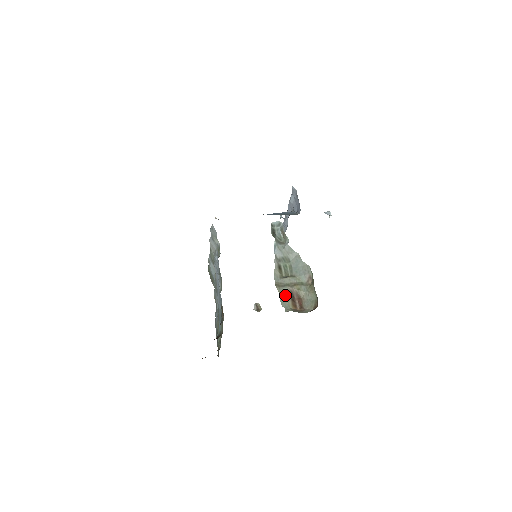
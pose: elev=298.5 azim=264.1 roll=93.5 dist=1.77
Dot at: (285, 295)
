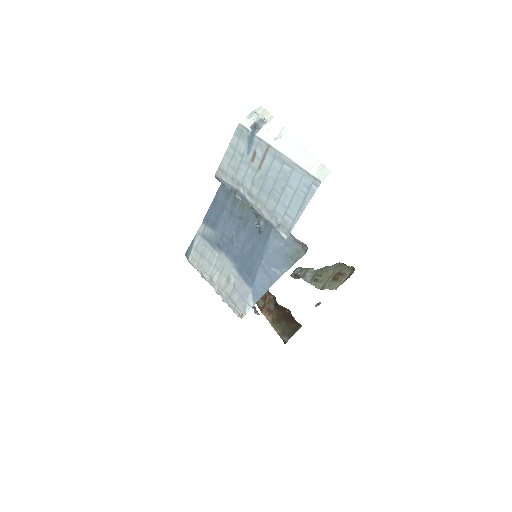
Dot at: (330, 285)
